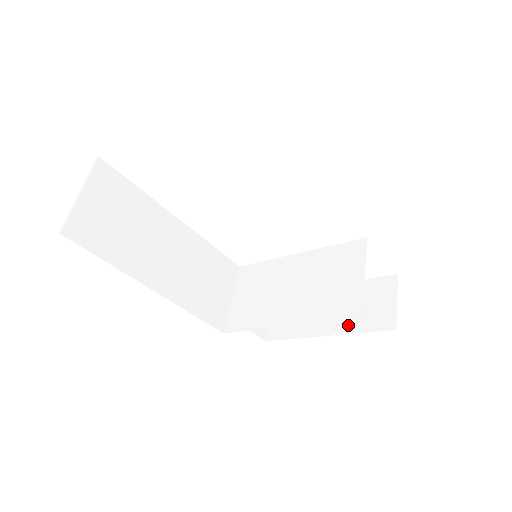
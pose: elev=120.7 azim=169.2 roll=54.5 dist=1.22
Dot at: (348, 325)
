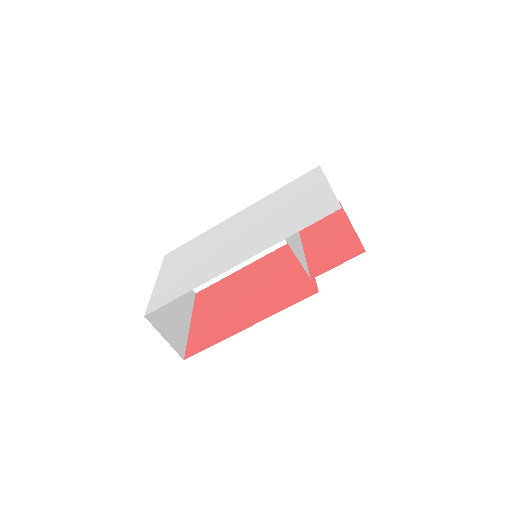
Dot at: occluded
